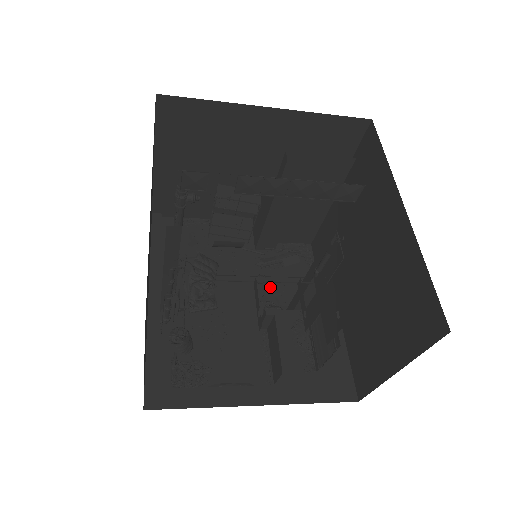
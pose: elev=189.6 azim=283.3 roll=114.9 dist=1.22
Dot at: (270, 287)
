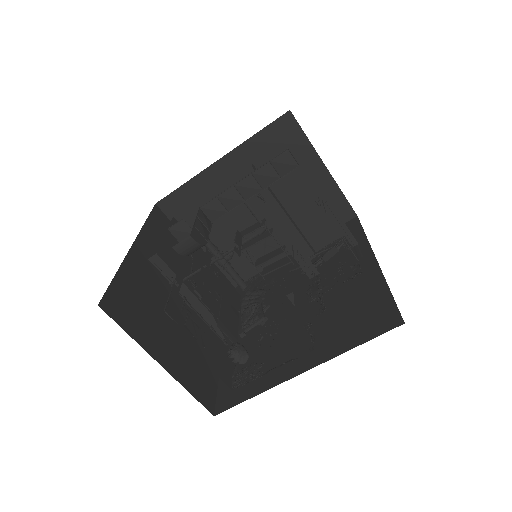
Dot at: occluded
